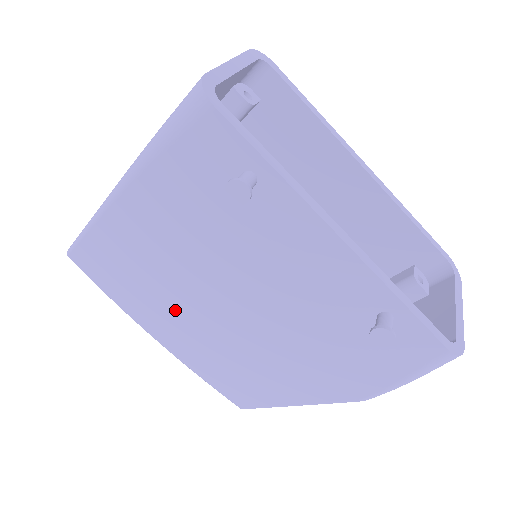
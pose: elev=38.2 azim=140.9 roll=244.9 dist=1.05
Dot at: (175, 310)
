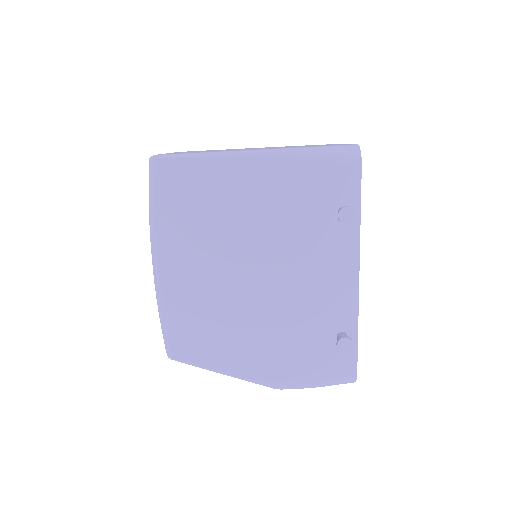
Dot at: (203, 254)
